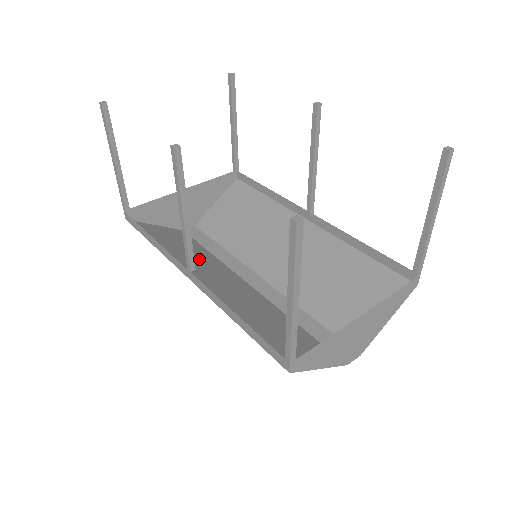
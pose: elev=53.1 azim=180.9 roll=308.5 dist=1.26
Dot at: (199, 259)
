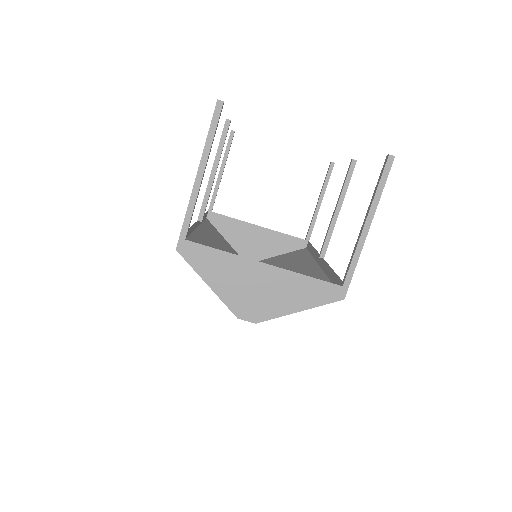
Dot at: occluded
